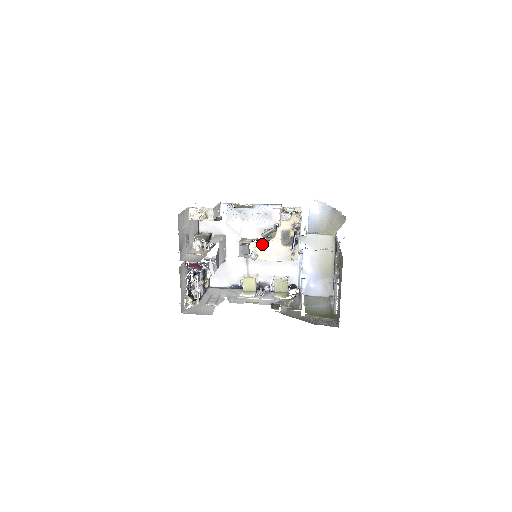
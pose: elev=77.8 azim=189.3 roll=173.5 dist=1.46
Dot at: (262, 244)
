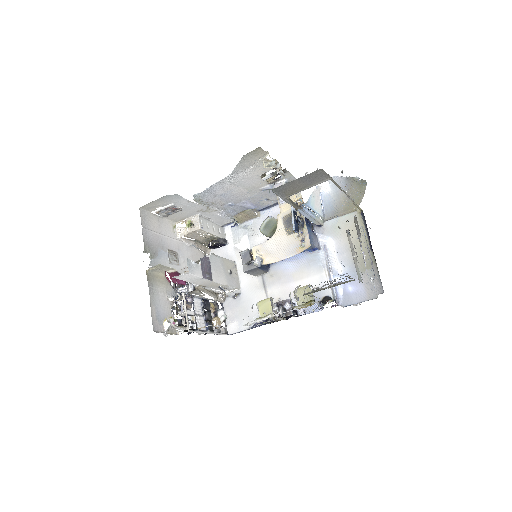
Dot at: (265, 243)
